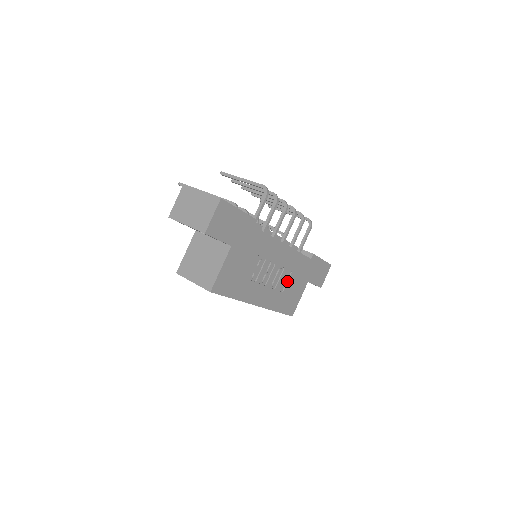
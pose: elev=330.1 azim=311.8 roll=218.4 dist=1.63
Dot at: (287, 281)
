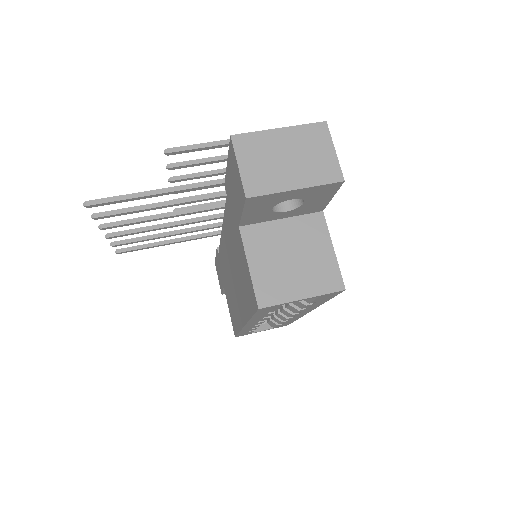
Dot at: occluded
